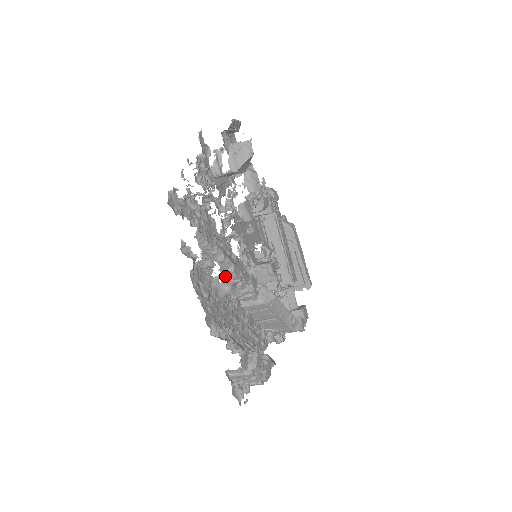
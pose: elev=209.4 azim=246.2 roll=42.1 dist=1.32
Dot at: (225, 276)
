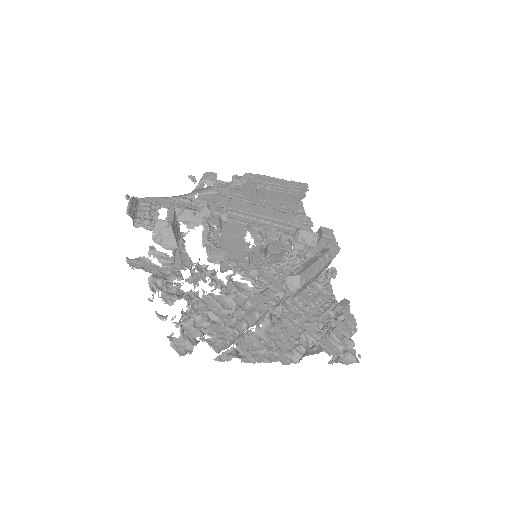
Dot at: (259, 321)
